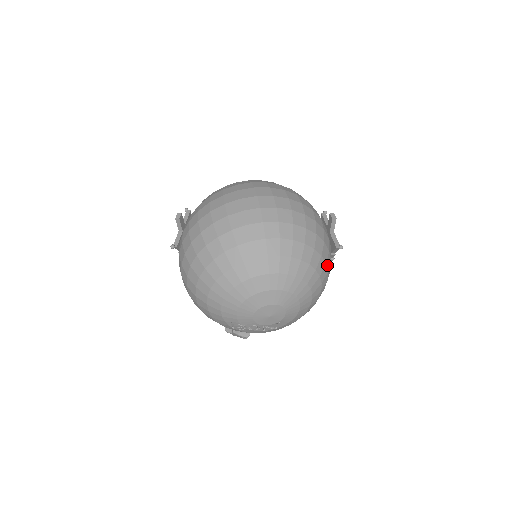
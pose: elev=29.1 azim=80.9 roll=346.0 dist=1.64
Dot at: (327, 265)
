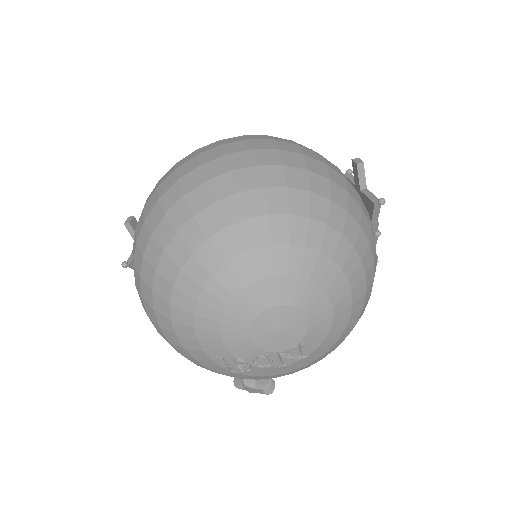
Dot at: (364, 231)
